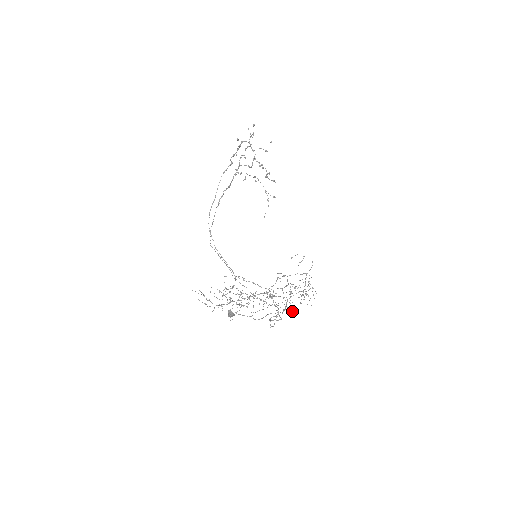
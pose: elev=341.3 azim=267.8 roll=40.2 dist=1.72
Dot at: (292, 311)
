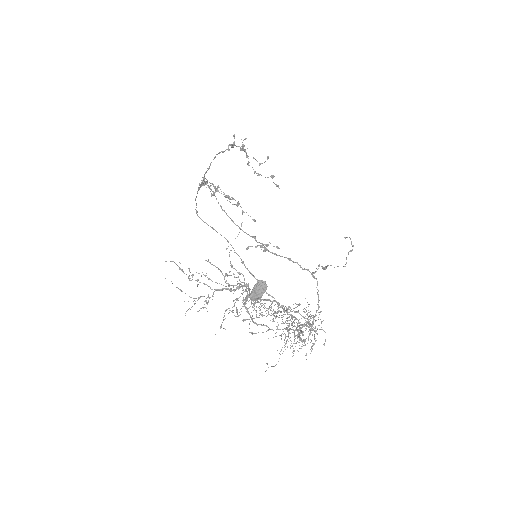
Dot at: (300, 348)
